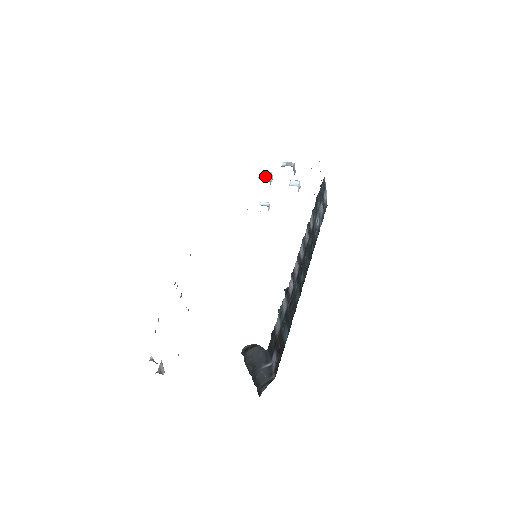
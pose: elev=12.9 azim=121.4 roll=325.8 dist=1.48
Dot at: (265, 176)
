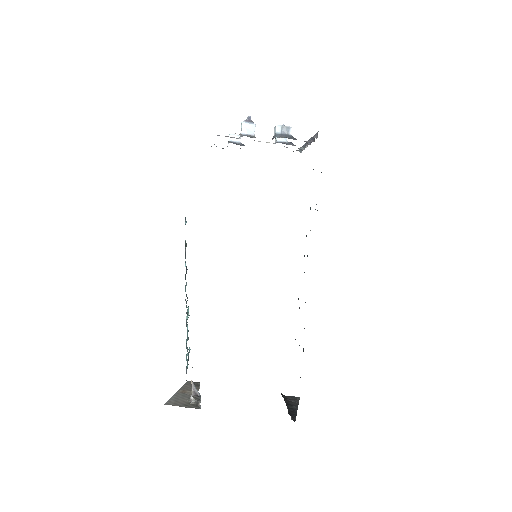
Dot at: (249, 132)
